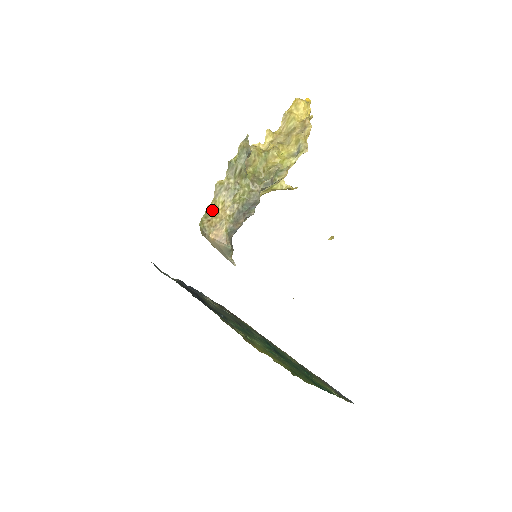
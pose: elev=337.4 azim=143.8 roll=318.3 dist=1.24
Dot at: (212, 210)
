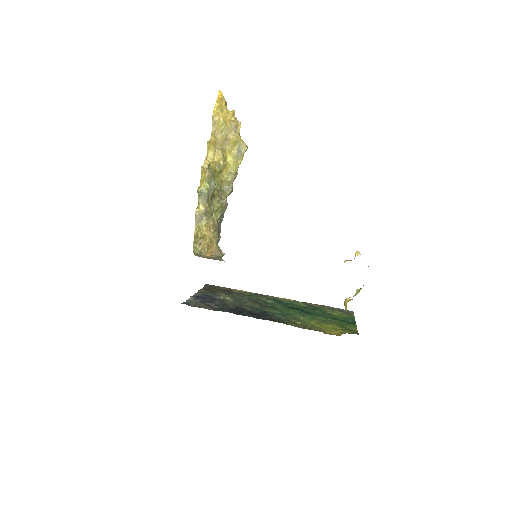
Dot at: (199, 235)
